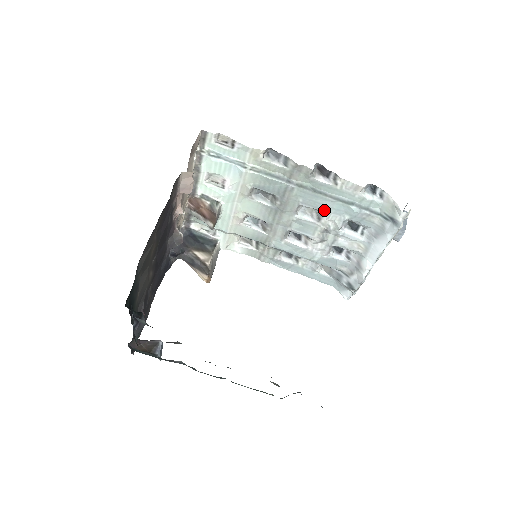
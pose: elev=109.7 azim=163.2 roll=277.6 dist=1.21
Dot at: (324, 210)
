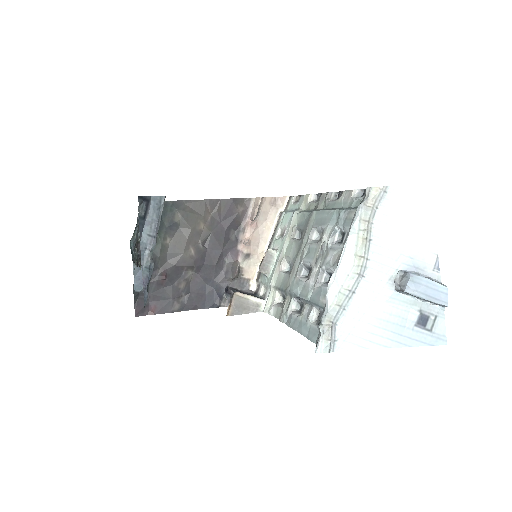
Dot at: (325, 225)
